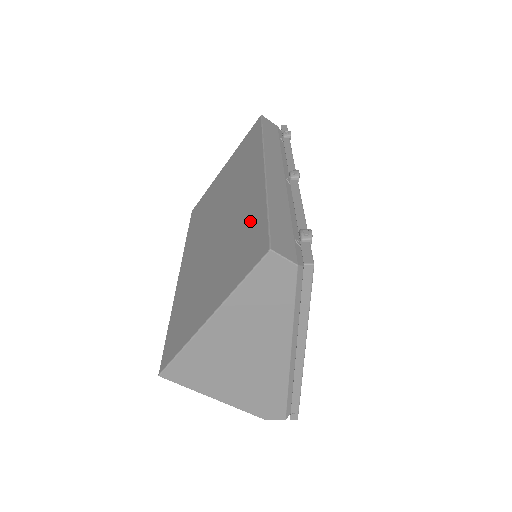
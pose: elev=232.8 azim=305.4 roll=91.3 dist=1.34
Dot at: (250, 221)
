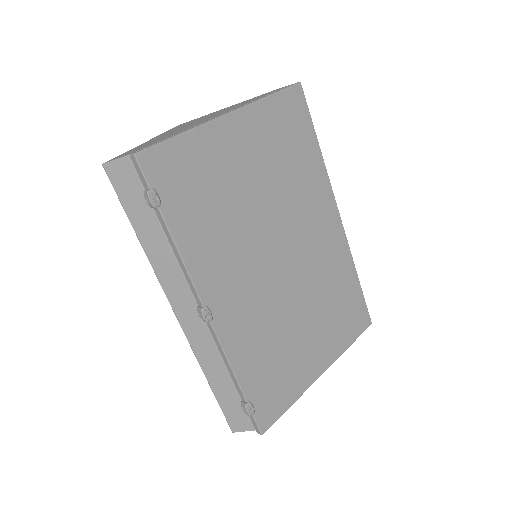
Dot at: occluded
